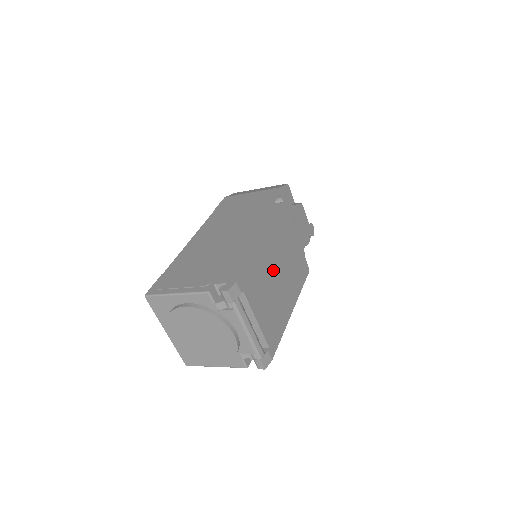
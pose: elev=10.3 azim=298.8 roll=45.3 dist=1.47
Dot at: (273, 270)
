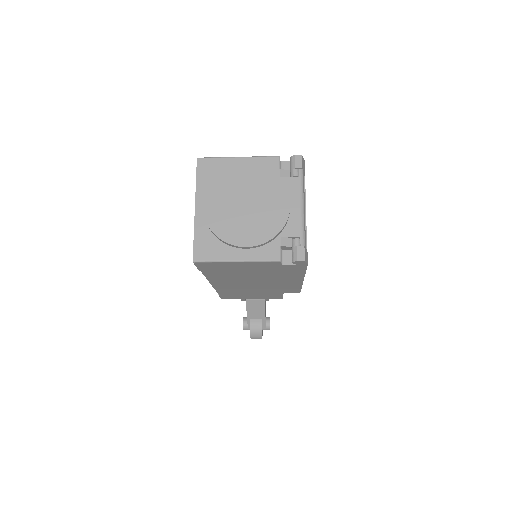
Dot at: occluded
